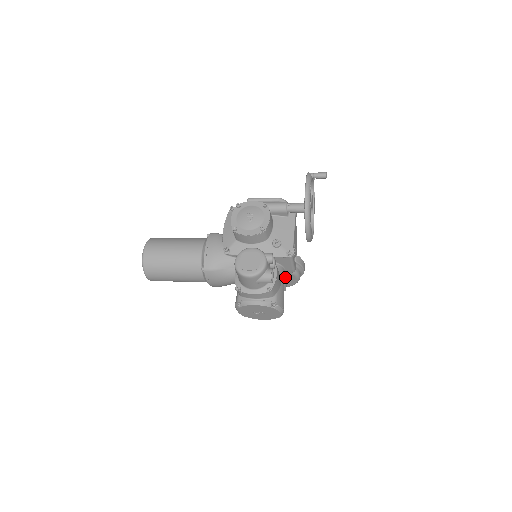
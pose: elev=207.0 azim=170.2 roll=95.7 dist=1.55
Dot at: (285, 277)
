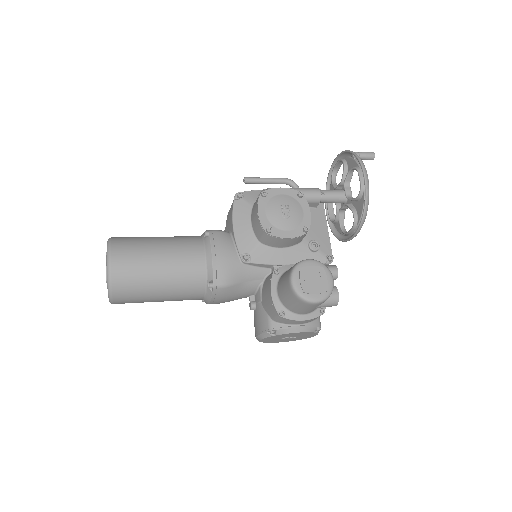
Dot at: occluded
